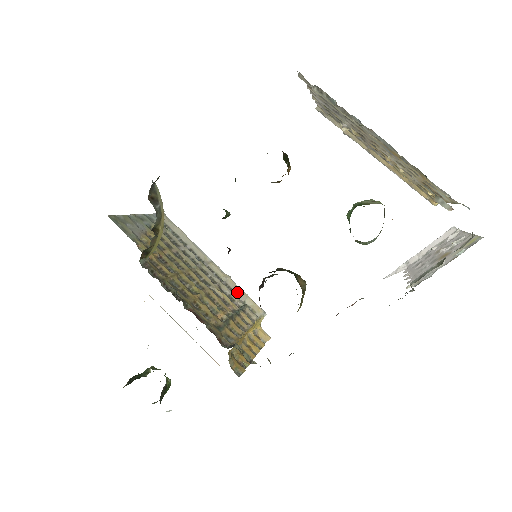
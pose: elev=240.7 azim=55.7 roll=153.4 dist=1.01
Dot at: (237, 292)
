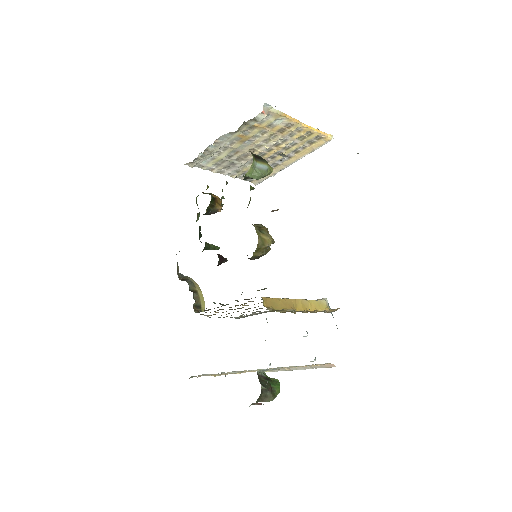
Dot at: occluded
